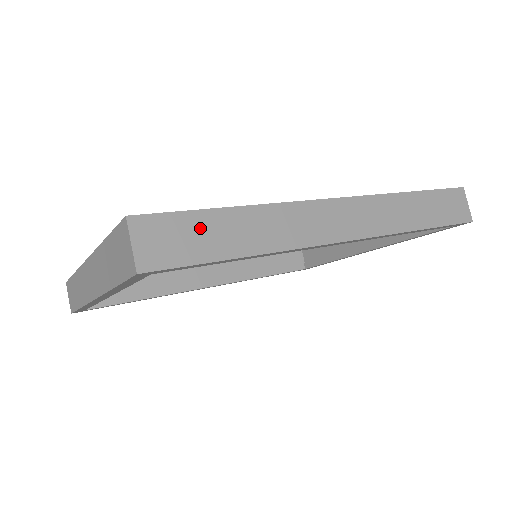
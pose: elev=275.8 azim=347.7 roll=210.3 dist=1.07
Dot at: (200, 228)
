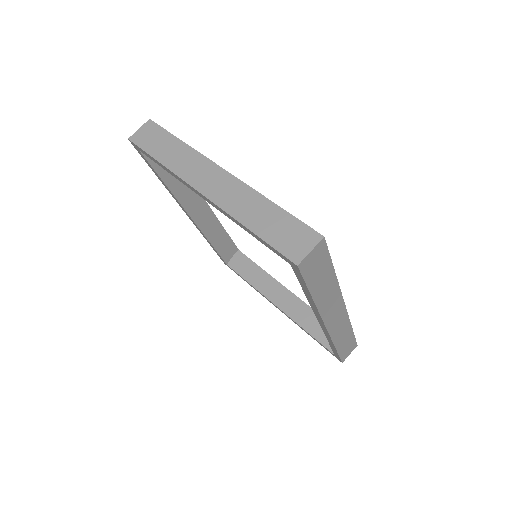
Dot at: (323, 269)
